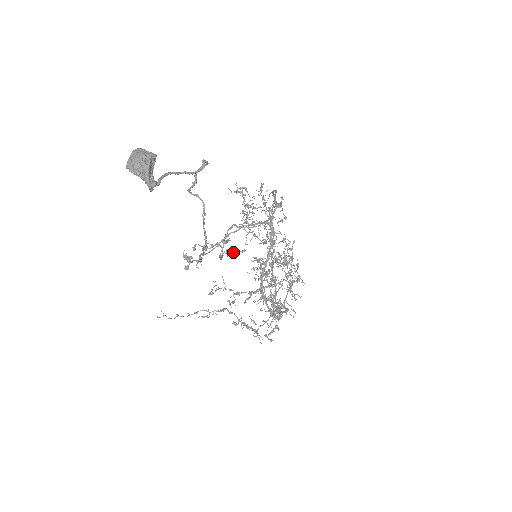
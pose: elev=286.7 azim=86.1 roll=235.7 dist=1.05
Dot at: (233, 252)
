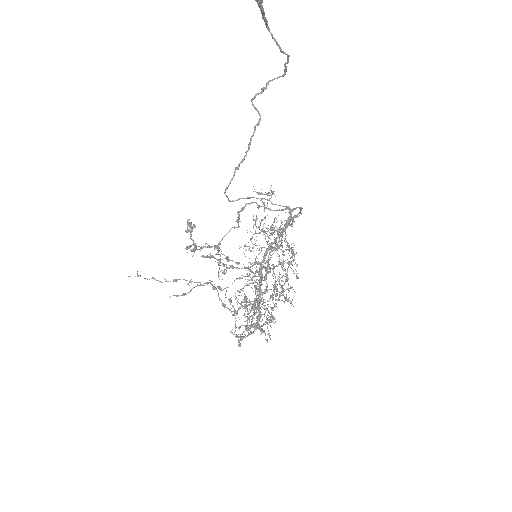
Dot at: (227, 260)
